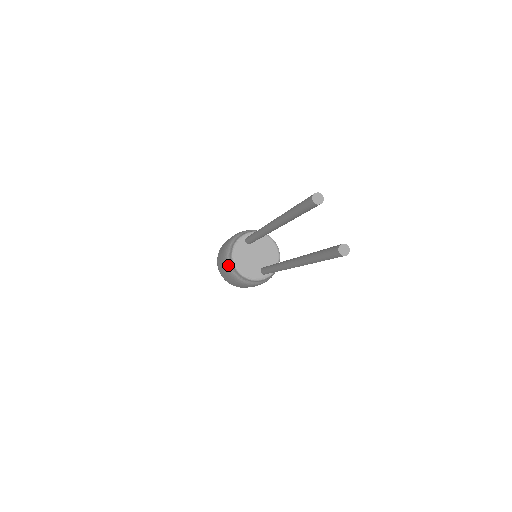
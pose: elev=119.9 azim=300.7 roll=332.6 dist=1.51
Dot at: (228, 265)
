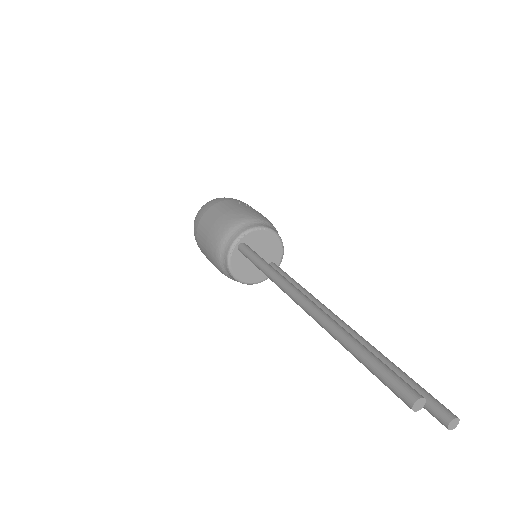
Dot at: (227, 276)
